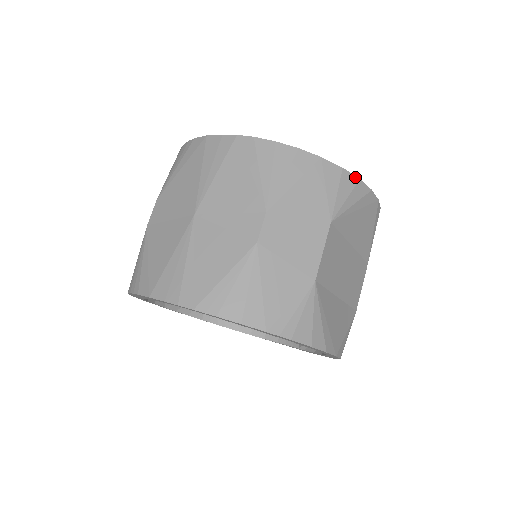
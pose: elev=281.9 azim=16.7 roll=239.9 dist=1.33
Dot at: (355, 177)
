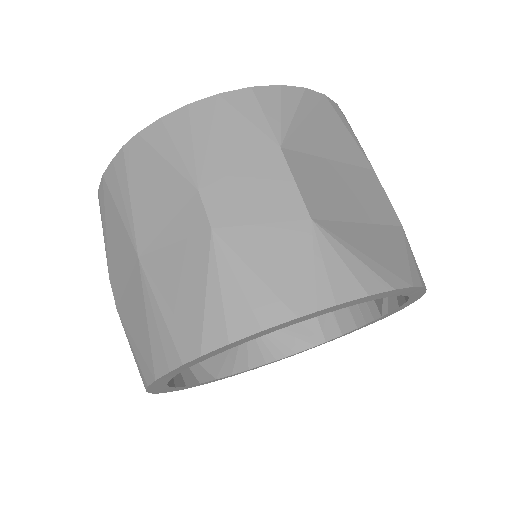
Dot at: (273, 87)
